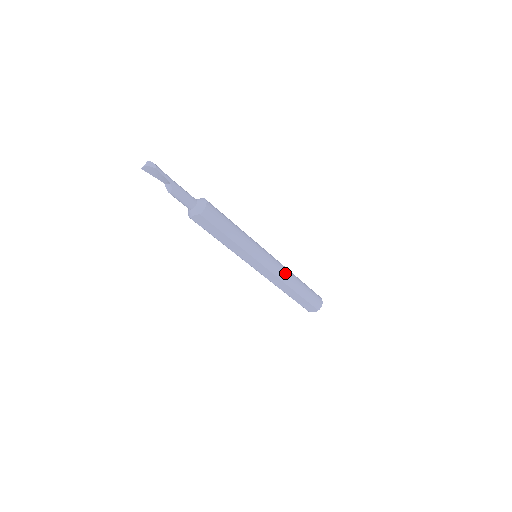
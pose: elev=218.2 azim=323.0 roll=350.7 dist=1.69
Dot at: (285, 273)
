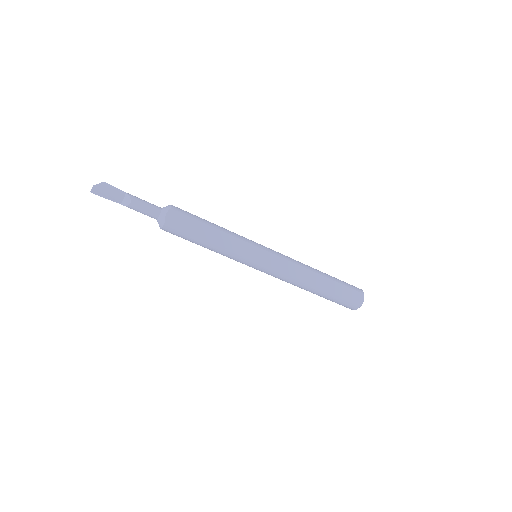
Dot at: (296, 261)
